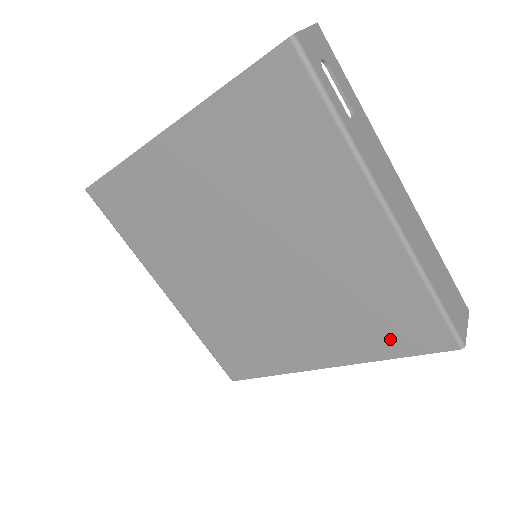
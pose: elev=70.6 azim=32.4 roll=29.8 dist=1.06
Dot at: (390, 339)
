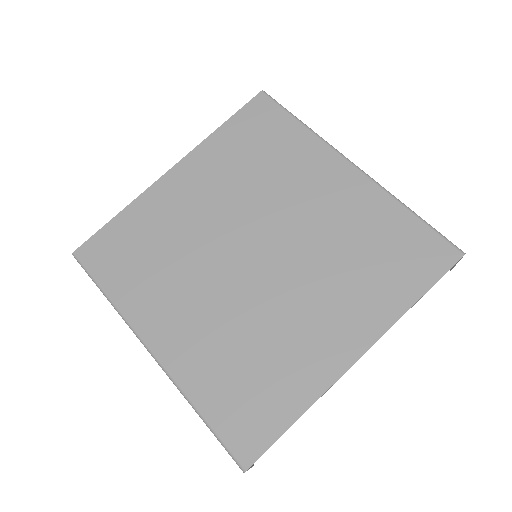
Dot at: (405, 277)
